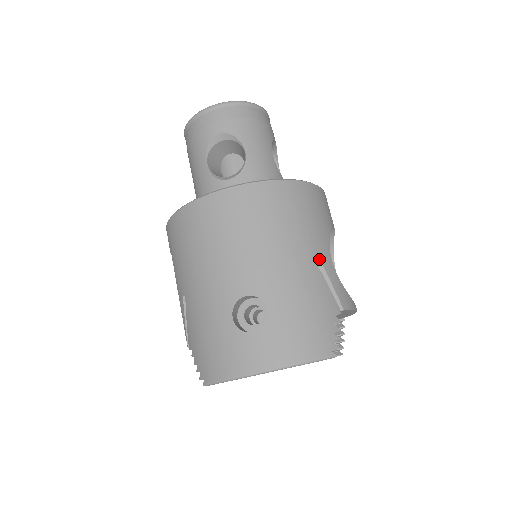
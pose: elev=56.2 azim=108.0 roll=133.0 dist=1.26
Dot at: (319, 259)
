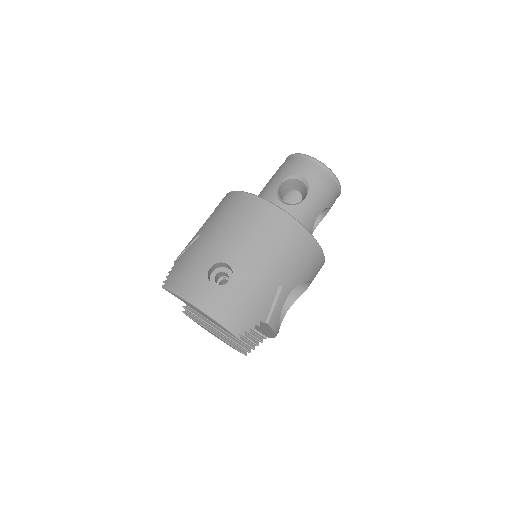
Dot at: (282, 286)
